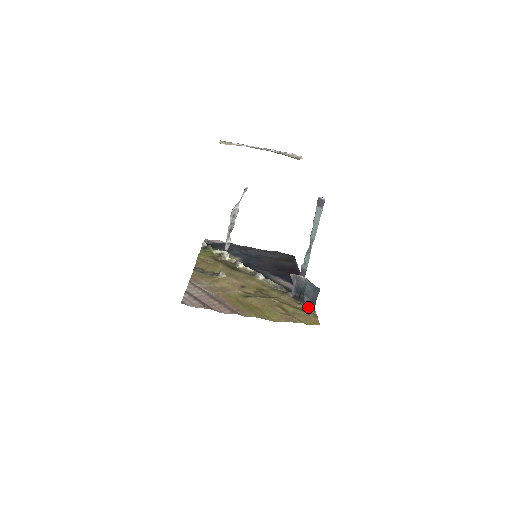
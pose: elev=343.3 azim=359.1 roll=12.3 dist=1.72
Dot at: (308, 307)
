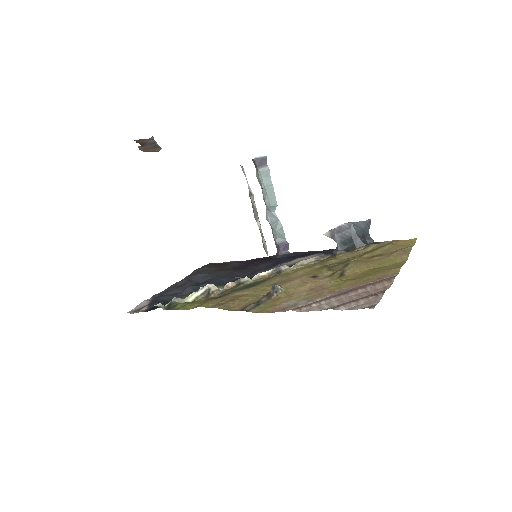
Dot at: (373, 245)
